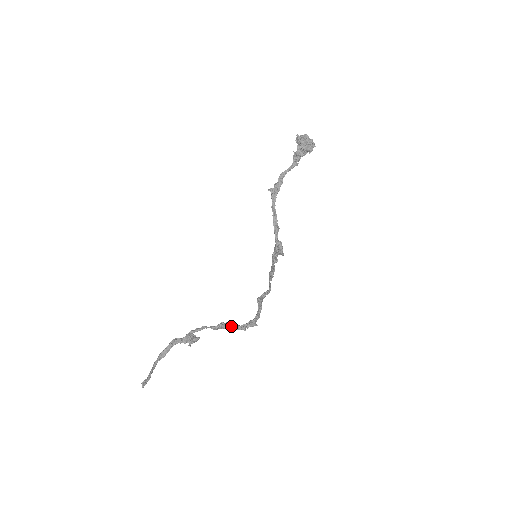
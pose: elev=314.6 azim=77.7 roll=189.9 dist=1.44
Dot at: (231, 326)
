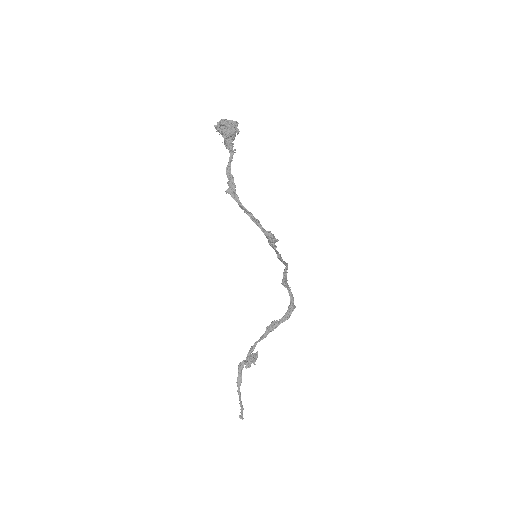
Dot at: (276, 325)
